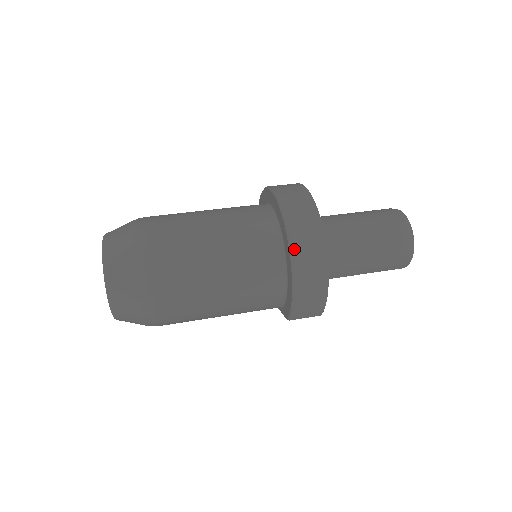
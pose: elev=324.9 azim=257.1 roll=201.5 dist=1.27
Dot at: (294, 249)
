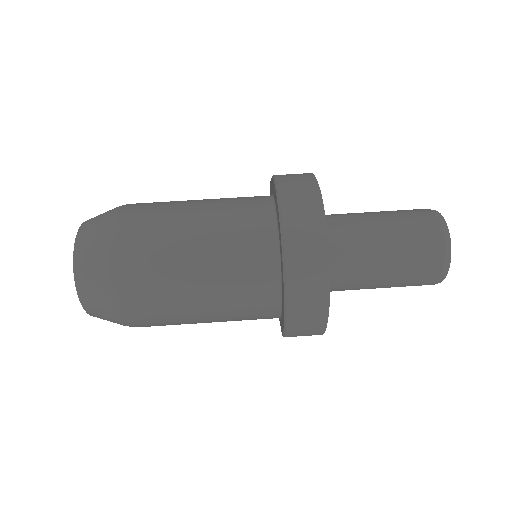
Dot at: (288, 264)
